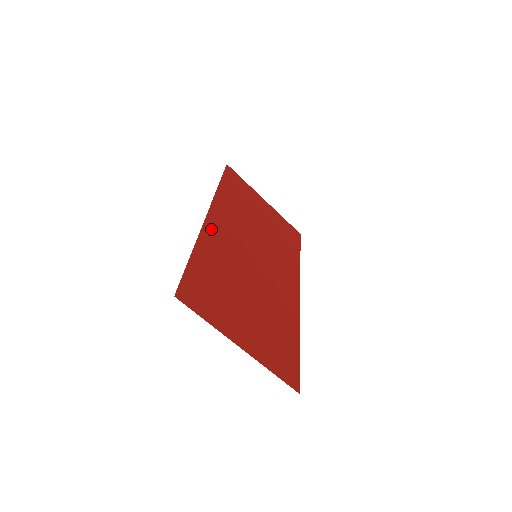
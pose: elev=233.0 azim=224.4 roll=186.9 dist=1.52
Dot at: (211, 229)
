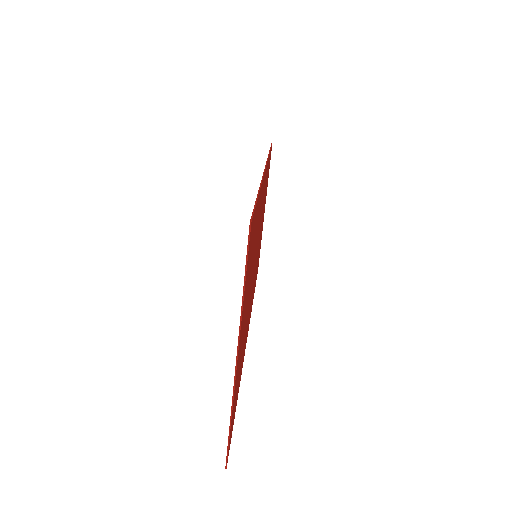
Dot at: (263, 185)
